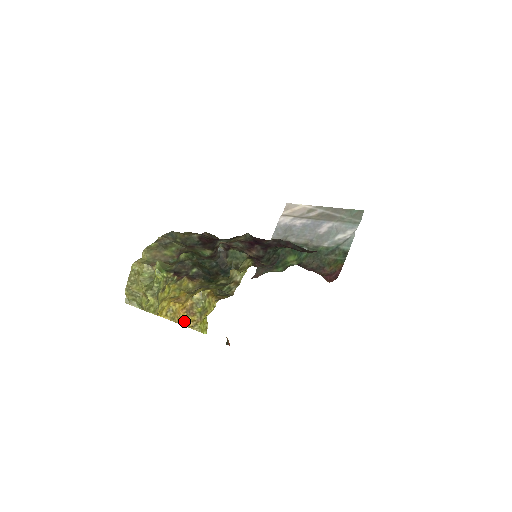
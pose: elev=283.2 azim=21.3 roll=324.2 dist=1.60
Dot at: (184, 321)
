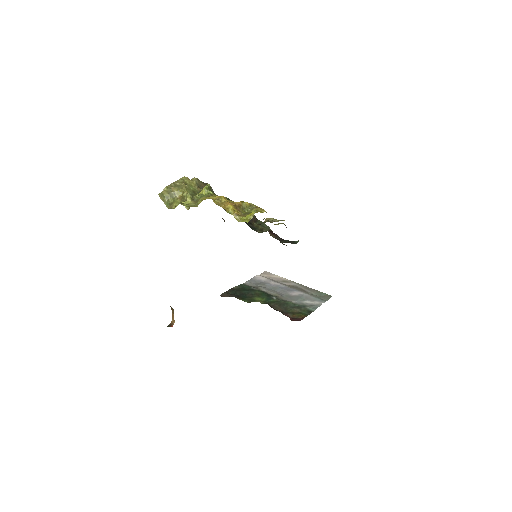
Dot at: (230, 209)
